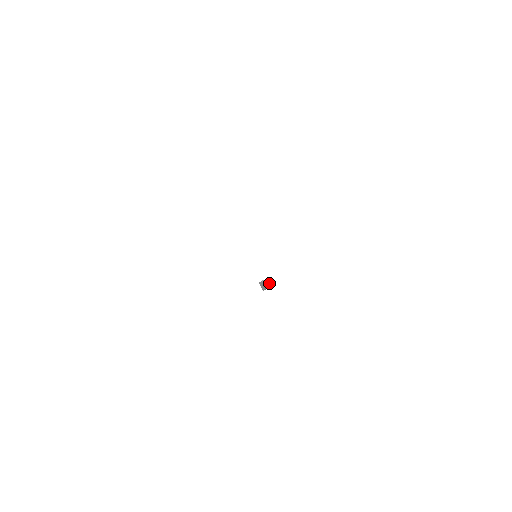
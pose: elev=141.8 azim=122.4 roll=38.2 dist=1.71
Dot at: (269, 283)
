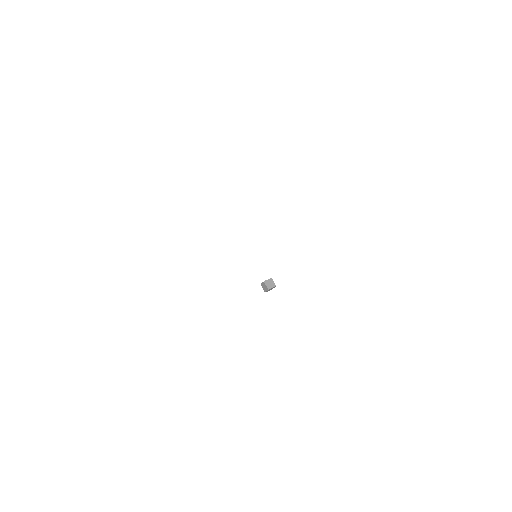
Dot at: (271, 284)
